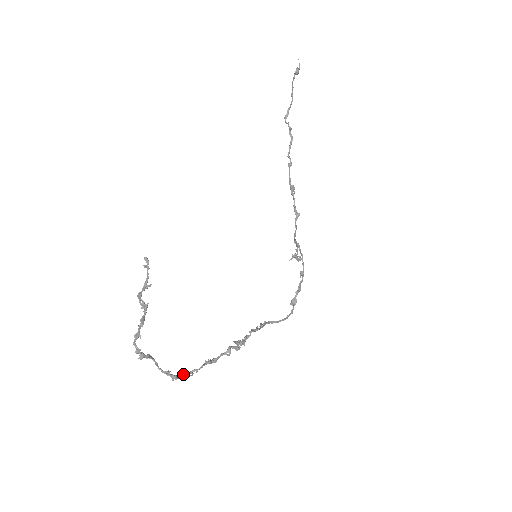
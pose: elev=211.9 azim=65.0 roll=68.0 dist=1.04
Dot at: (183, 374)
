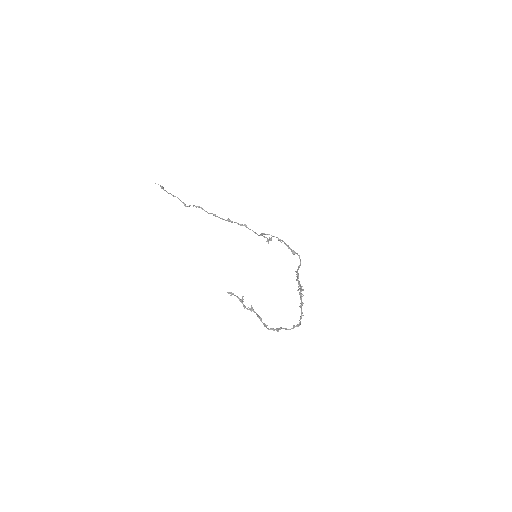
Dot at: occluded
